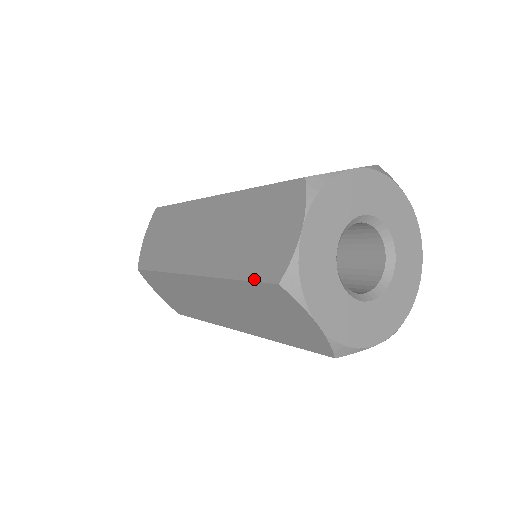
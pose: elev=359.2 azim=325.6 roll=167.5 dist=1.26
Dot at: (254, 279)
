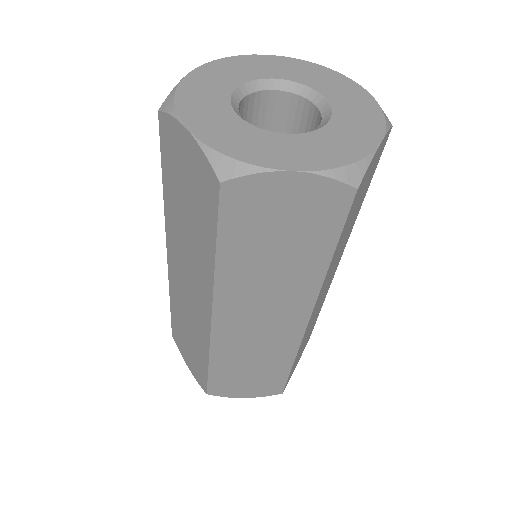
Dot at: (161, 148)
